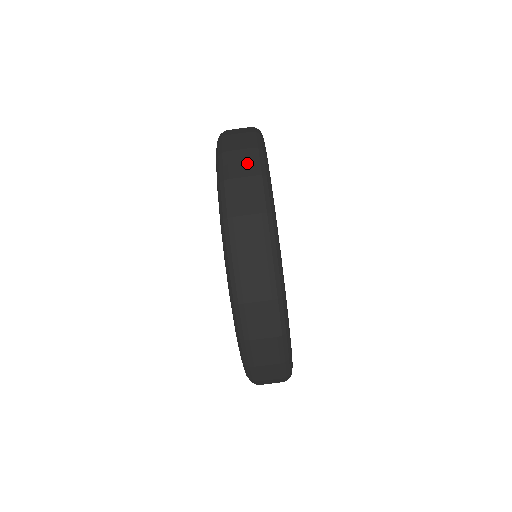
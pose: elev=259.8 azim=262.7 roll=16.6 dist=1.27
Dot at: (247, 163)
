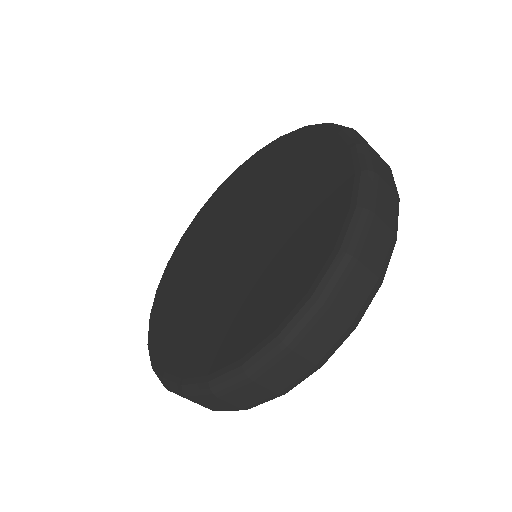
Dot at: (381, 251)
